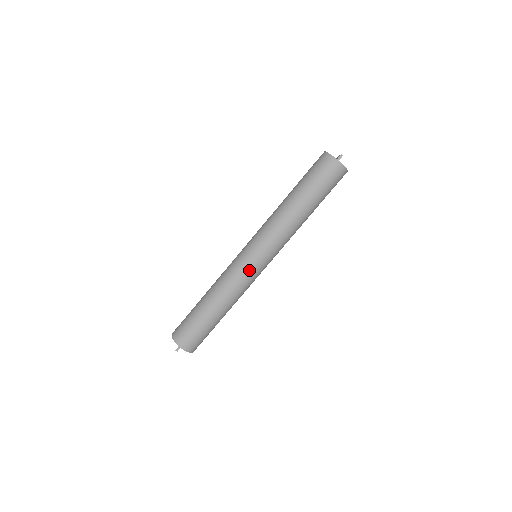
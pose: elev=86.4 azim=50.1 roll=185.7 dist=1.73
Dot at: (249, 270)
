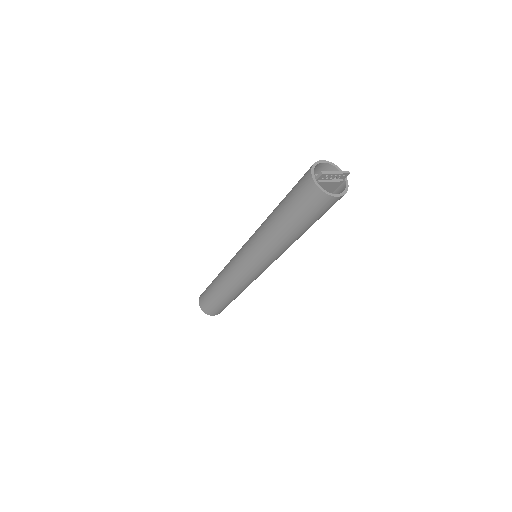
Dot at: (237, 267)
